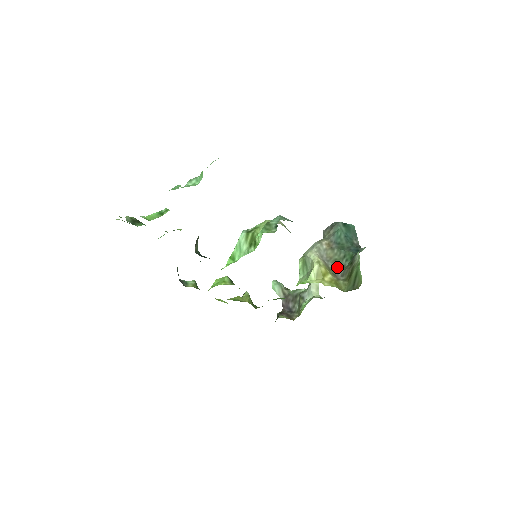
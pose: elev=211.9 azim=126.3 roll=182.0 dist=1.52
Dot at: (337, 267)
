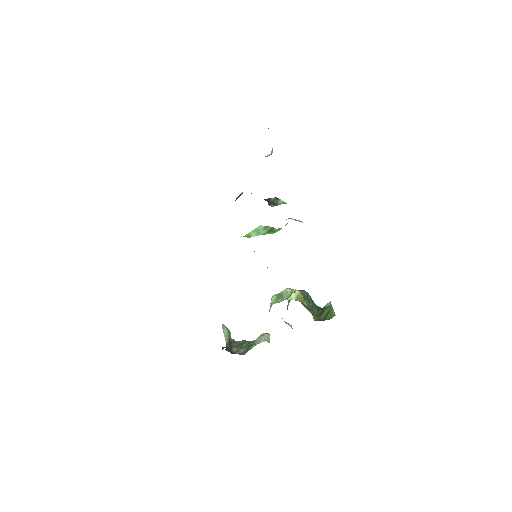
Dot at: (308, 308)
